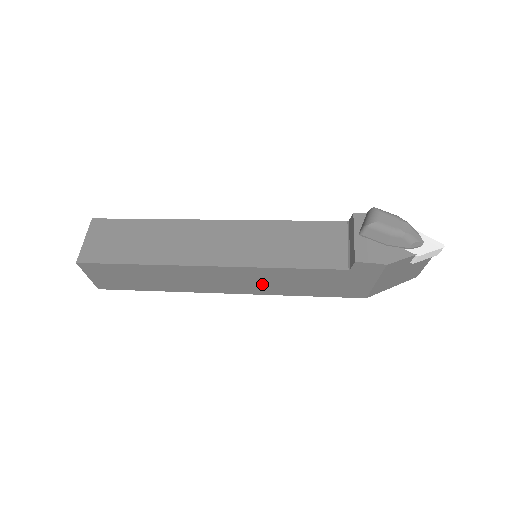
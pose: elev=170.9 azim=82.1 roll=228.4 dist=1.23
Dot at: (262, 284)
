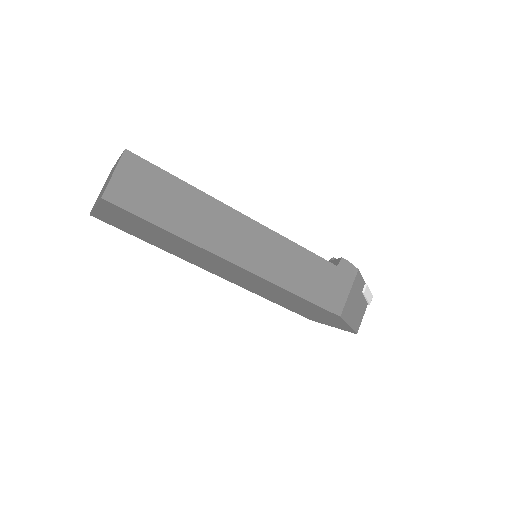
Dot at: (272, 261)
